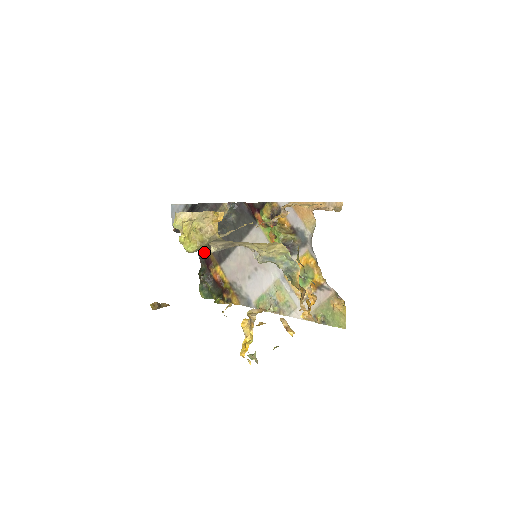
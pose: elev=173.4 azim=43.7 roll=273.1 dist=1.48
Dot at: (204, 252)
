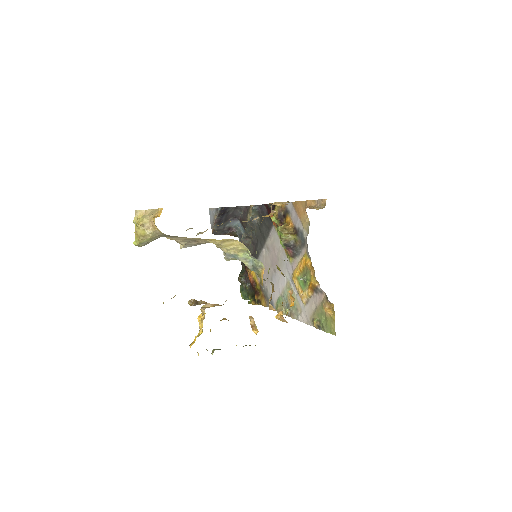
Dot at: occluded
